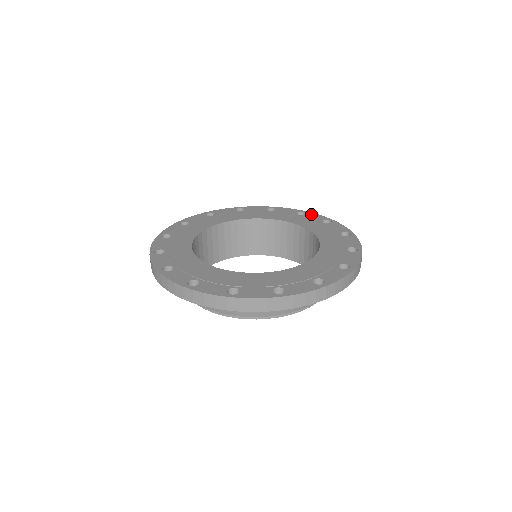
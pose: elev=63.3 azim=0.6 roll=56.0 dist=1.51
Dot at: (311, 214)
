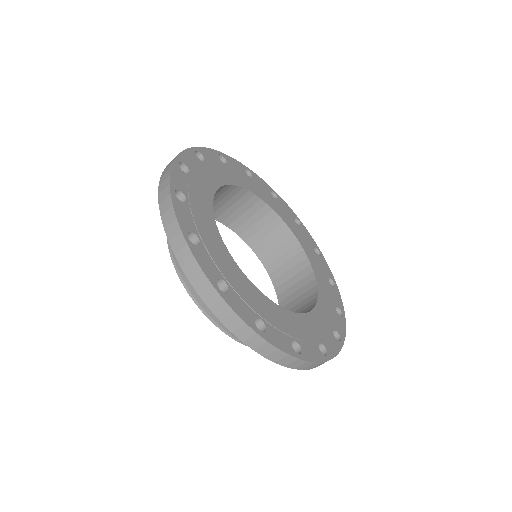
Dot at: (305, 229)
